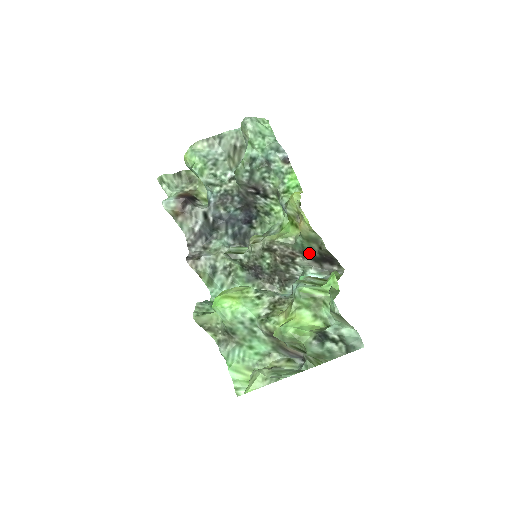
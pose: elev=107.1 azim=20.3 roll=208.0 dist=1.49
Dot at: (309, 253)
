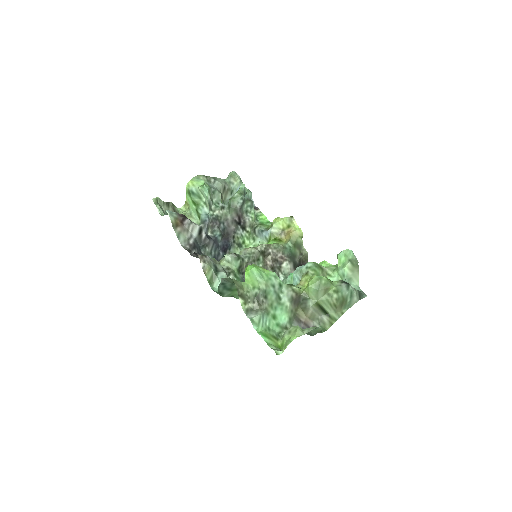
Dot at: (293, 258)
